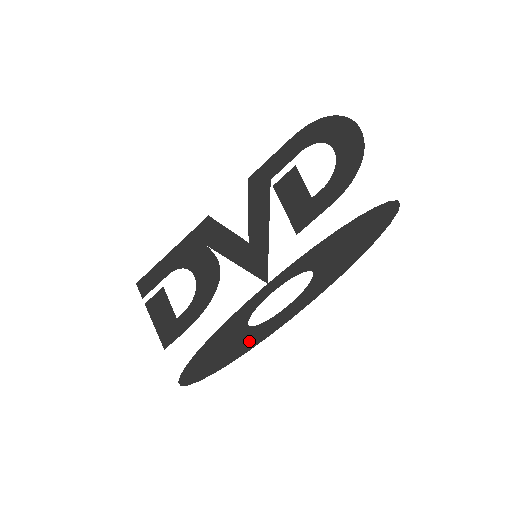
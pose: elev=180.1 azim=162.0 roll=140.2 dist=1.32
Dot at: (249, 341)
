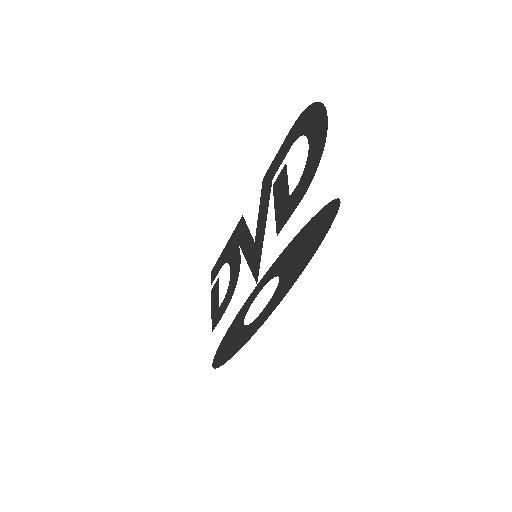
Dot at: (242, 339)
